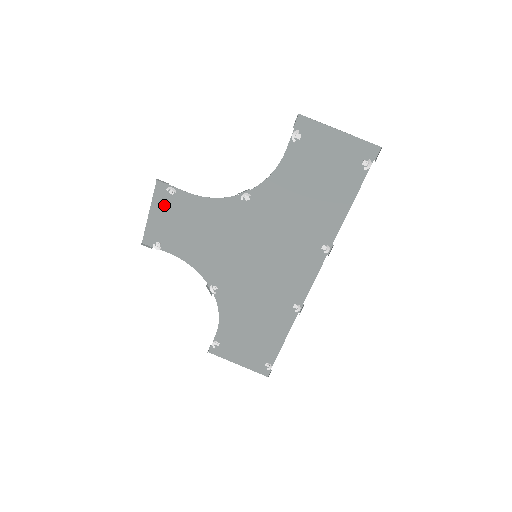
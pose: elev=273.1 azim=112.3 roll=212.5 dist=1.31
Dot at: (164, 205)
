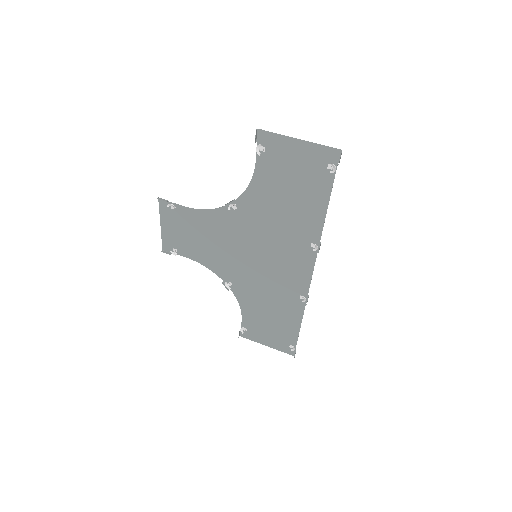
Dot at: (170, 218)
